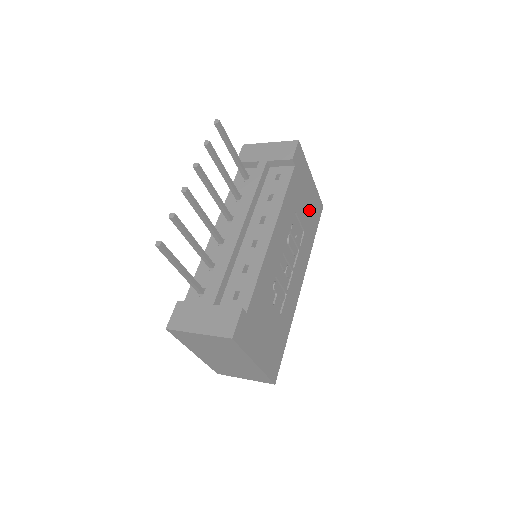
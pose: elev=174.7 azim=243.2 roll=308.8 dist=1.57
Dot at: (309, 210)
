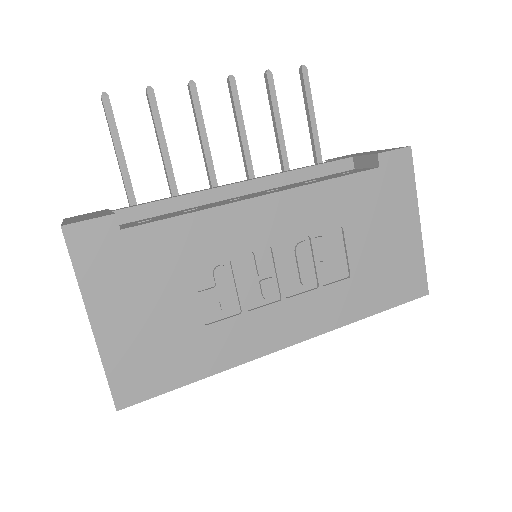
Dot at: (383, 261)
